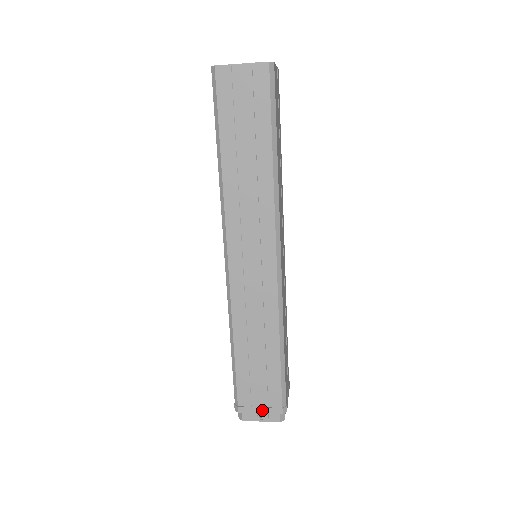
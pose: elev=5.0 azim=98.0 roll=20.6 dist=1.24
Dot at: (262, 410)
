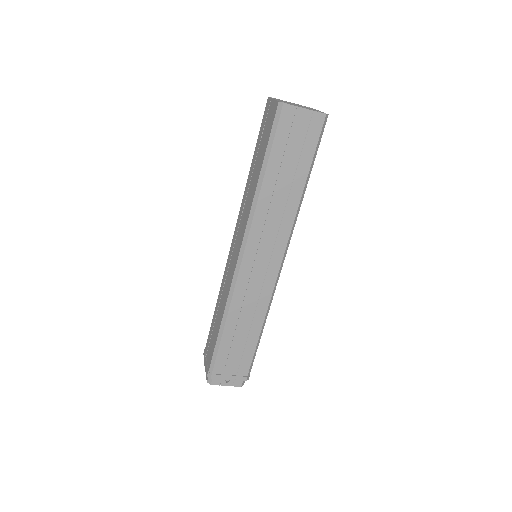
Dot at: (231, 377)
